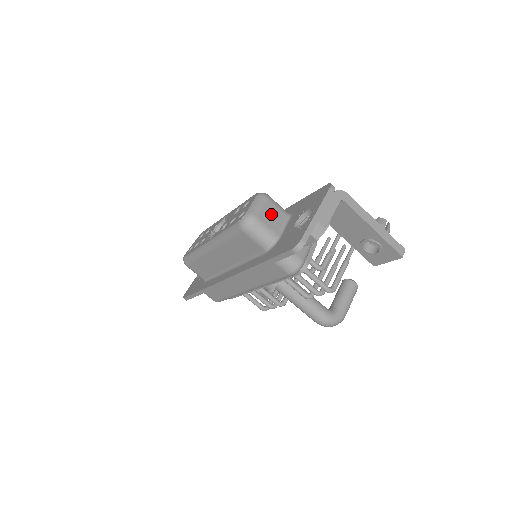
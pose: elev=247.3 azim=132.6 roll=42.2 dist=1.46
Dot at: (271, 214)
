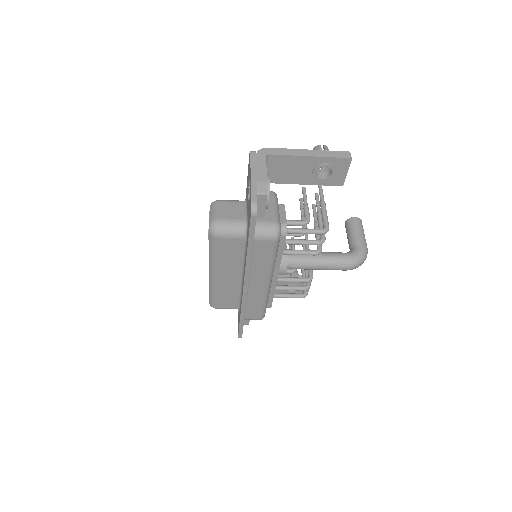
Dot at: (229, 210)
